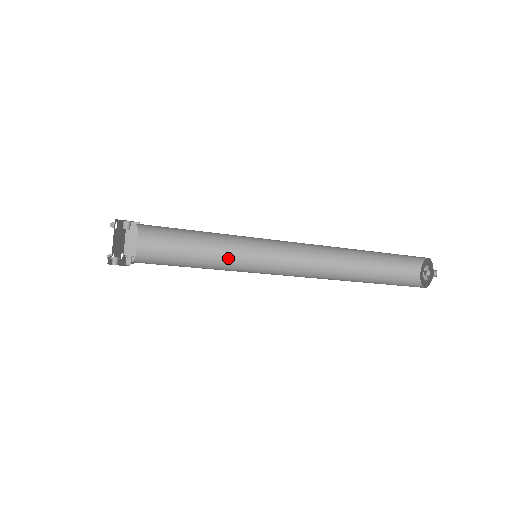
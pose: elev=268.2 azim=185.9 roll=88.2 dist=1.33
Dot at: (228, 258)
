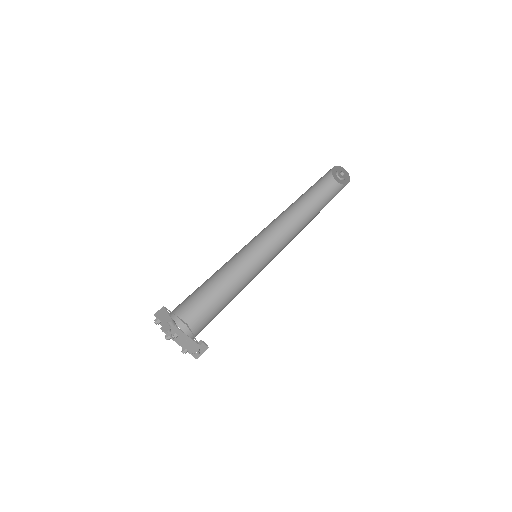
Dot at: (232, 269)
